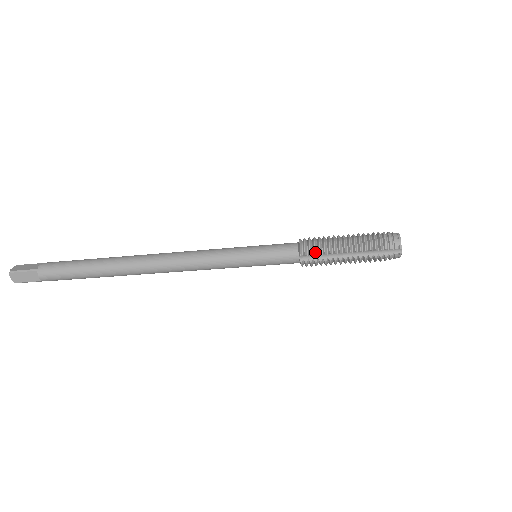
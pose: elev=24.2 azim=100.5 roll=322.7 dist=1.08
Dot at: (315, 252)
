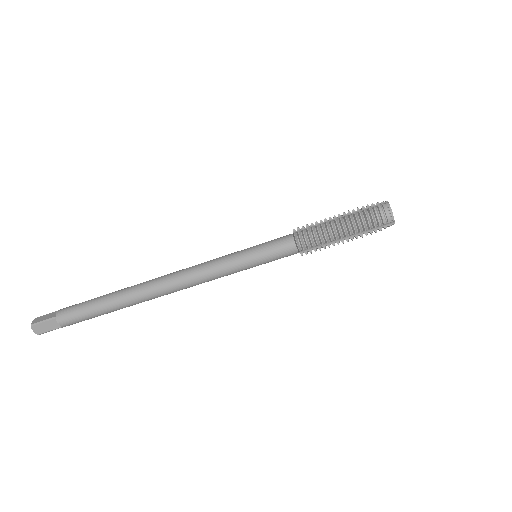
Dot at: (307, 224)
